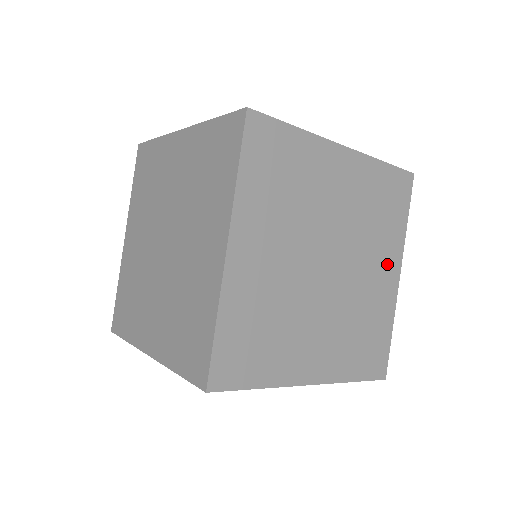
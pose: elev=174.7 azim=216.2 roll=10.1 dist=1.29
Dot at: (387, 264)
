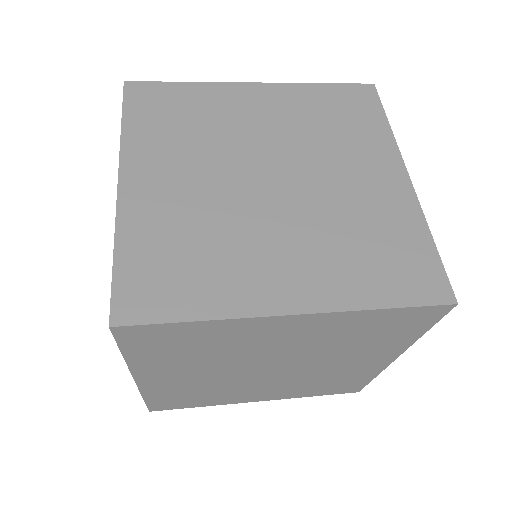
Dot at: (376, 167)
